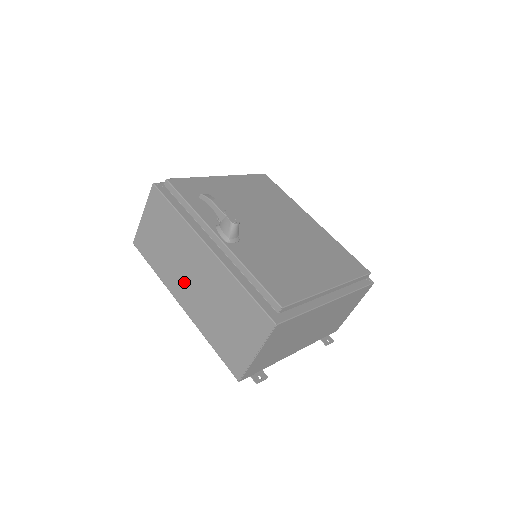
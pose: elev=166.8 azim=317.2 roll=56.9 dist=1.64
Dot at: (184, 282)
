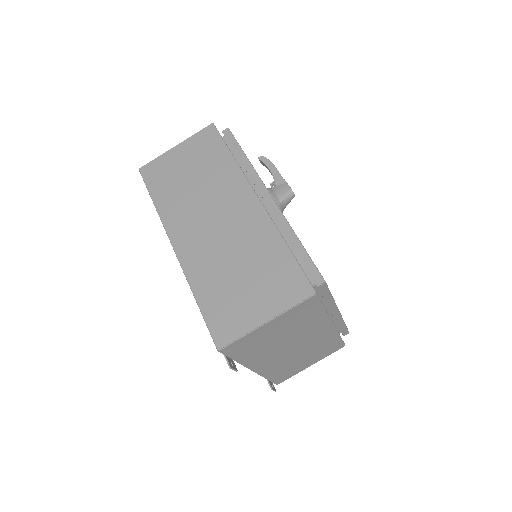
Dot at: (197, 223)
